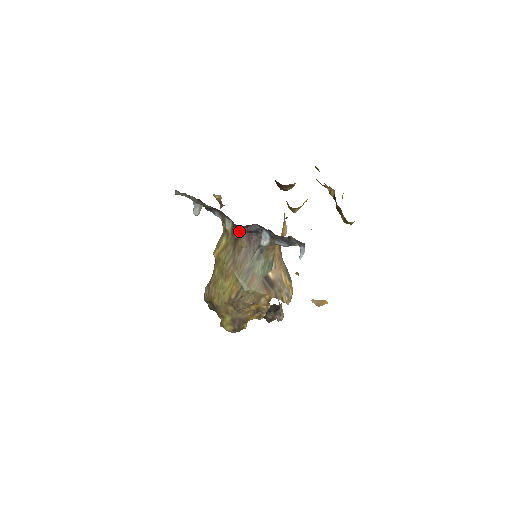
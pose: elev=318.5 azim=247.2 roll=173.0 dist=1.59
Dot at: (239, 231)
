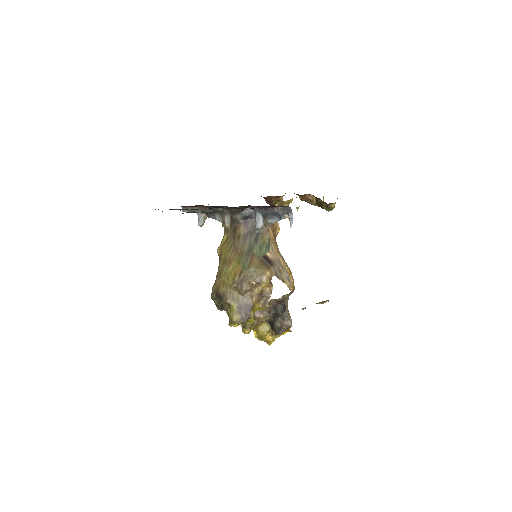
Dot at: (236, 219)
